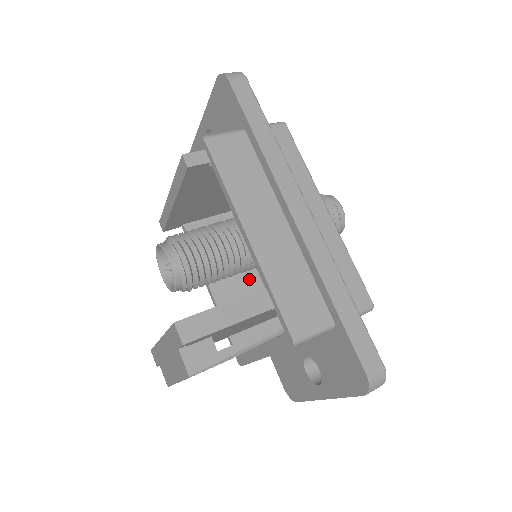
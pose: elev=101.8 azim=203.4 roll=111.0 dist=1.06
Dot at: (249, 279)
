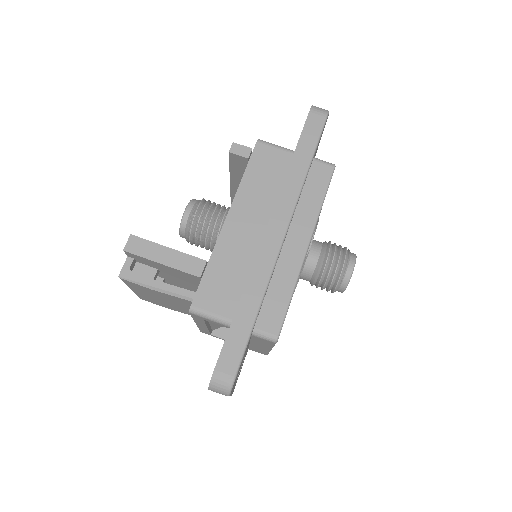
Dot at: occluded
